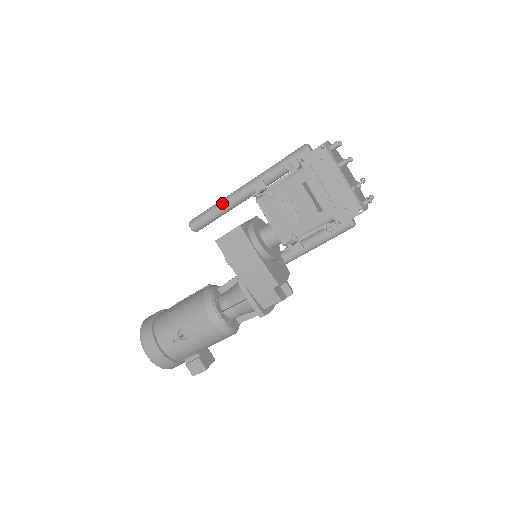
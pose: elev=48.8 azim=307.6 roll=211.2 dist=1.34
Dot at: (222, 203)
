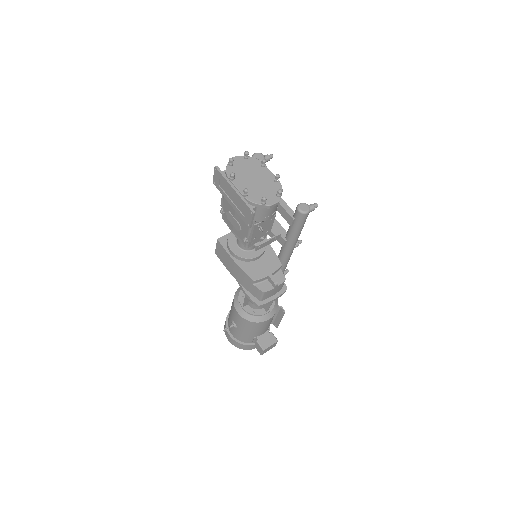
Dot at: occluded
